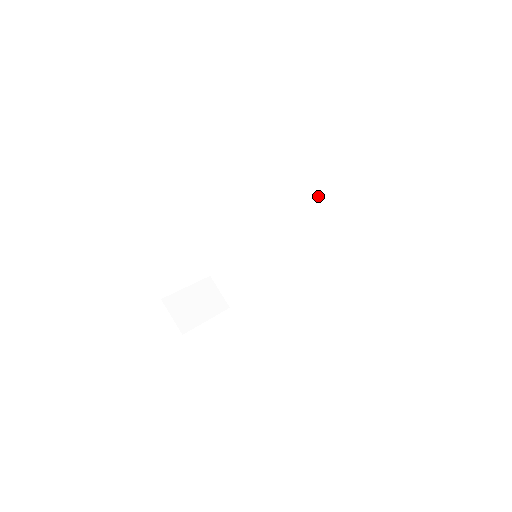
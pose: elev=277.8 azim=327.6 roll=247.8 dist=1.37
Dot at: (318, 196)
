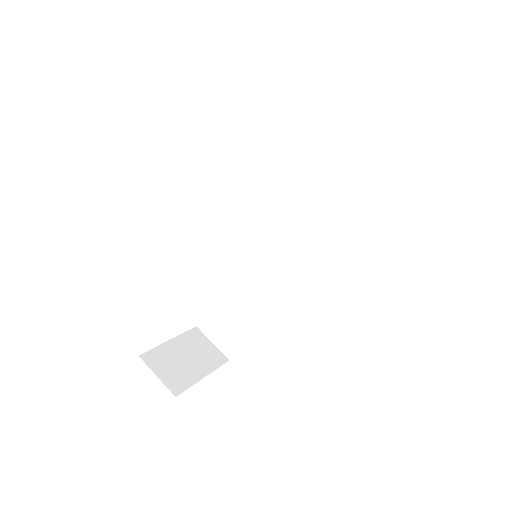
Dot at: (316, 166)
